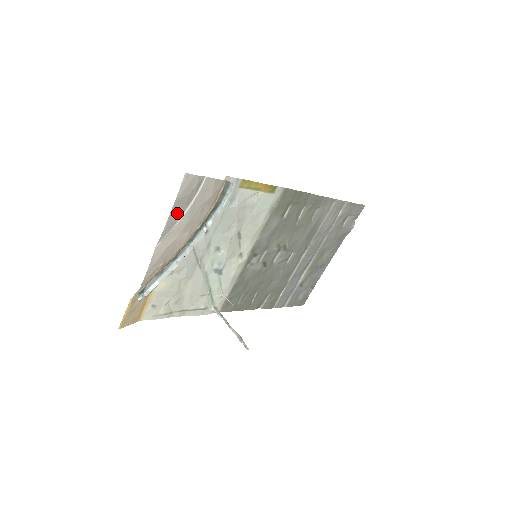
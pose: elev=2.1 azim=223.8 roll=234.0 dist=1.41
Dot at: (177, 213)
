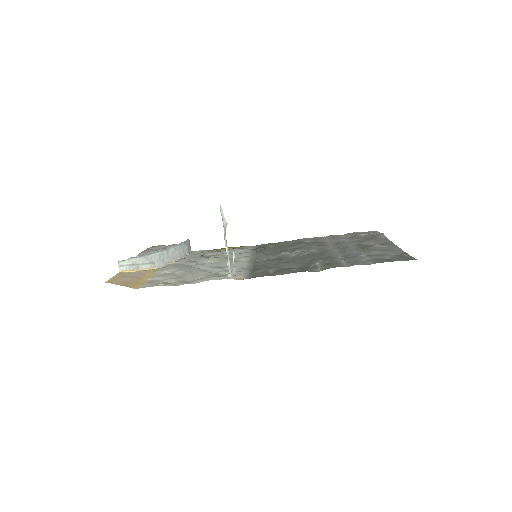
Dot at: (150, 251)
